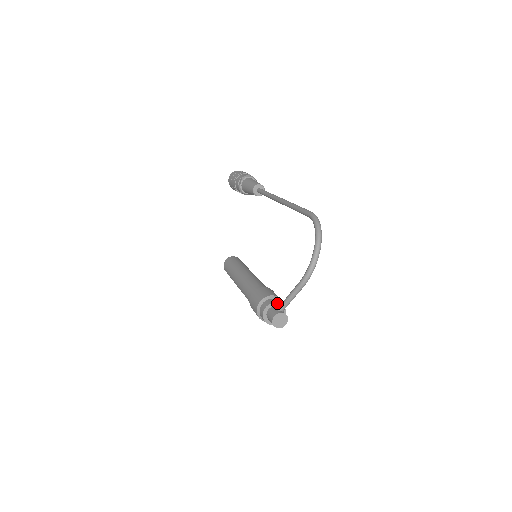
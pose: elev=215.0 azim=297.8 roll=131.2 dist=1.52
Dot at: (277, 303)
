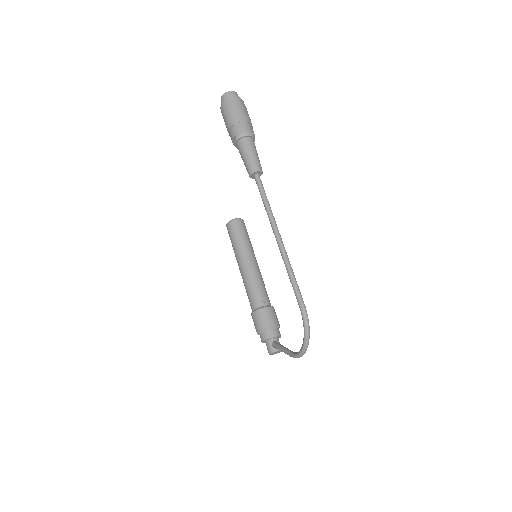
Dot at: (273, 337)
